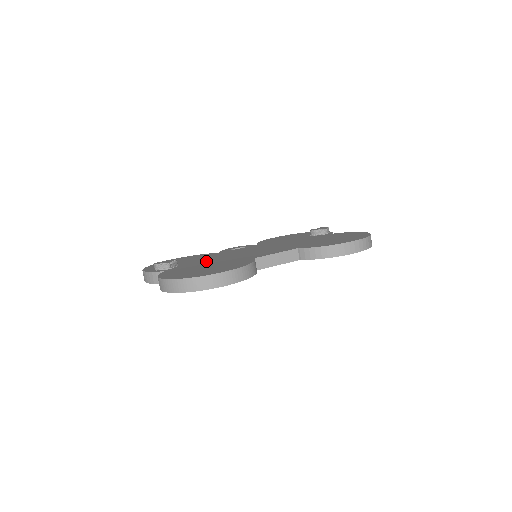
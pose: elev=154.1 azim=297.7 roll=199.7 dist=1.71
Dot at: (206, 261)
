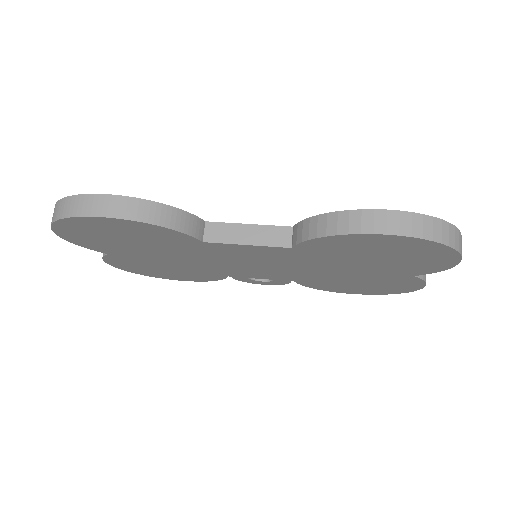
Dot at: occluded
